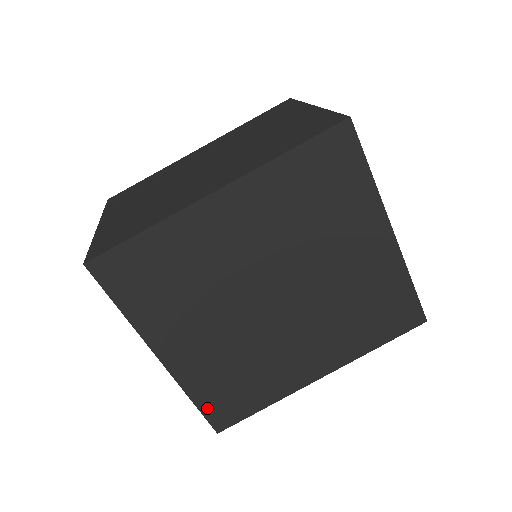
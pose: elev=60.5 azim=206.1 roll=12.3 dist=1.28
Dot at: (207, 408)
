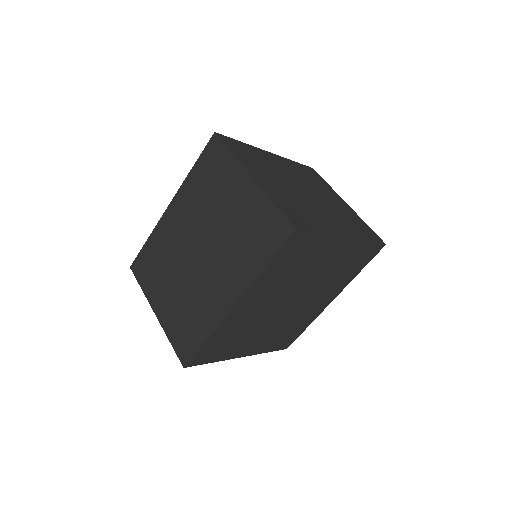
Dot at: (277, 348)
